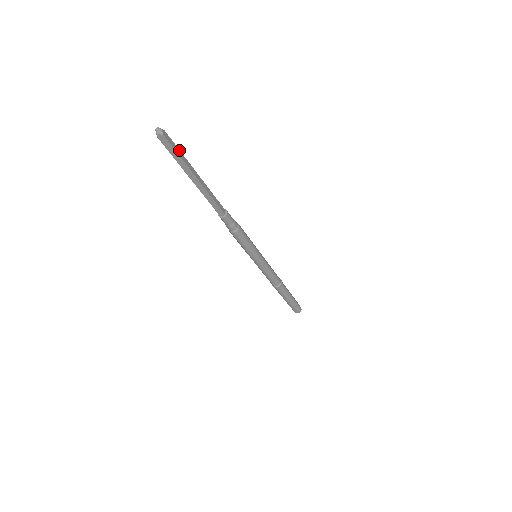
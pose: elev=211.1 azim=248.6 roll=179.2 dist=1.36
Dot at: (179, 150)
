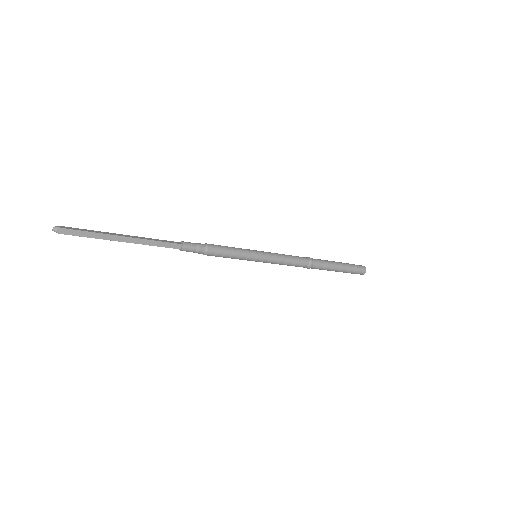
Dot at: (88, 232)
